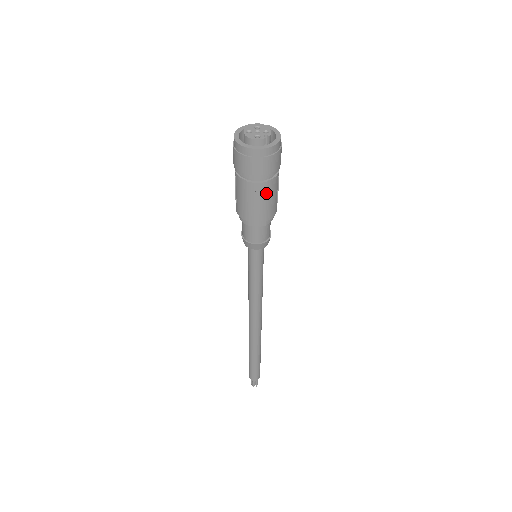
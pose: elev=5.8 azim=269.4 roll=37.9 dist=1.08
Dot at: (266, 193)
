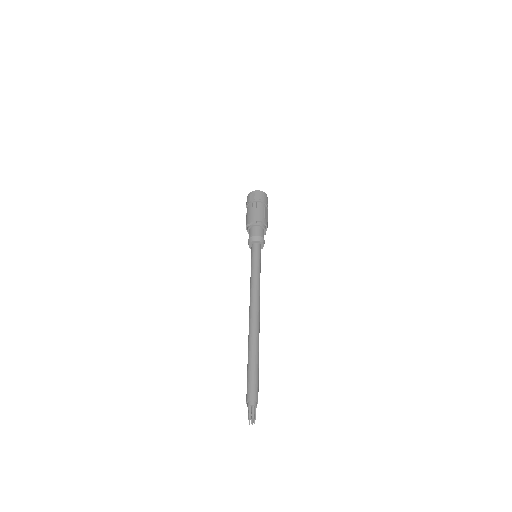
Dot at: (256, 207)
